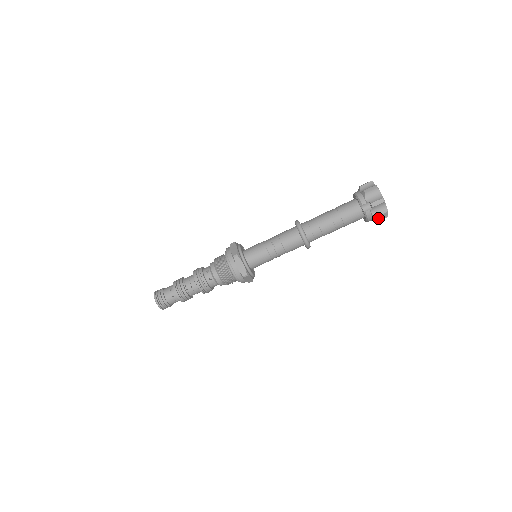
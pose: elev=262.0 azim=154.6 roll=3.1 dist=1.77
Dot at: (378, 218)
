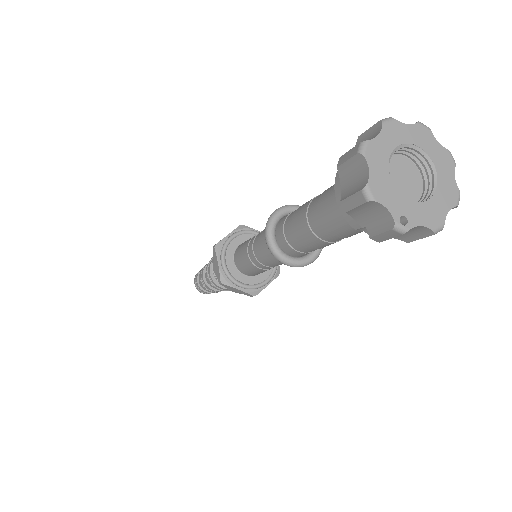
Dot at: occluded
